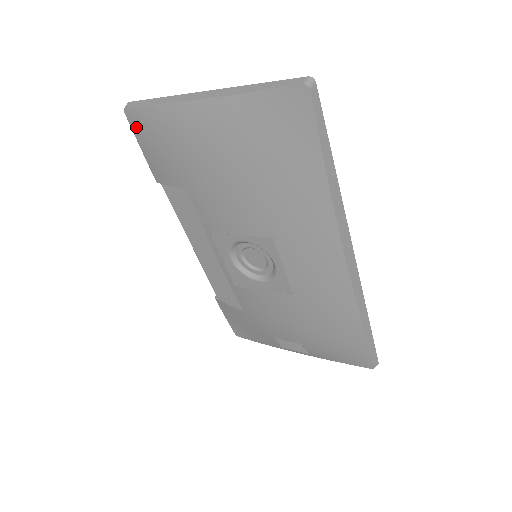
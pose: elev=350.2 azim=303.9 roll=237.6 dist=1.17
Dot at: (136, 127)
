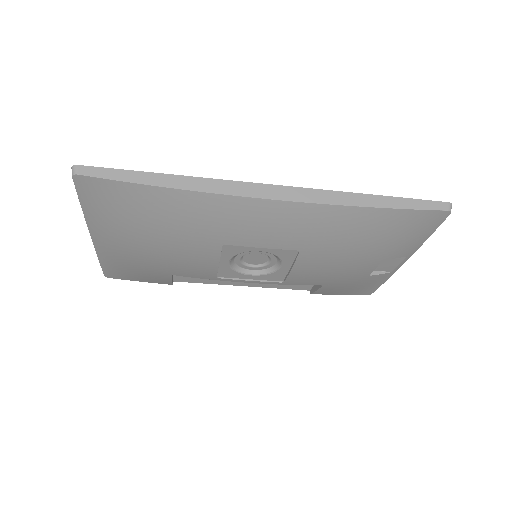
Dot at: (120, 277)
